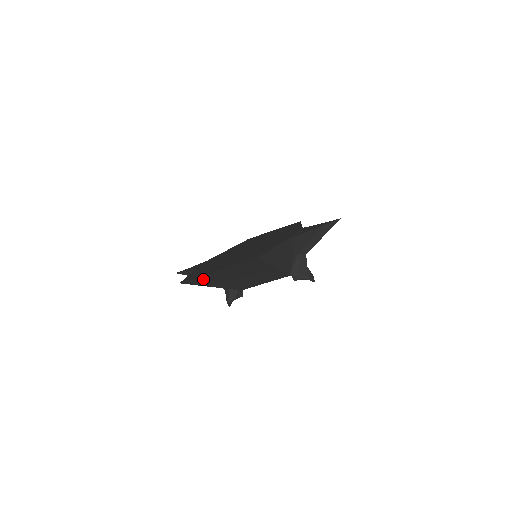
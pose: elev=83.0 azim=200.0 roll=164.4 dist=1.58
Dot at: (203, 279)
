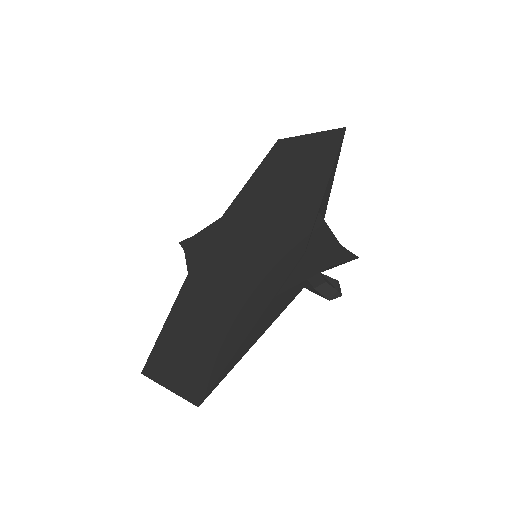
Dot at: occluded
